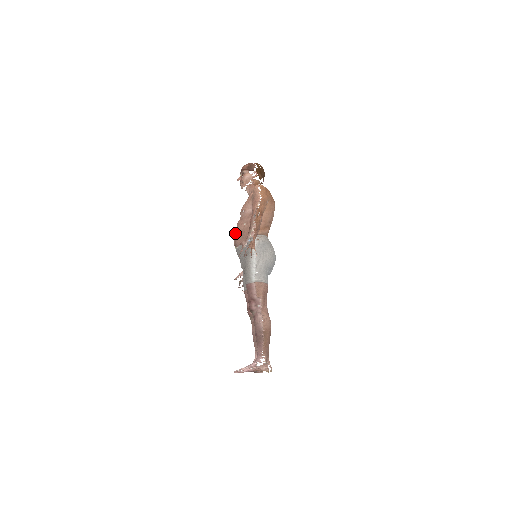
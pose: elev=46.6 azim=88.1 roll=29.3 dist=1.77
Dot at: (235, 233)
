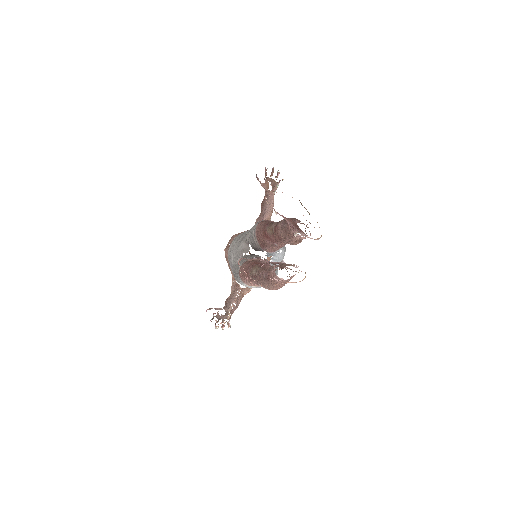
Dot at: occluded
